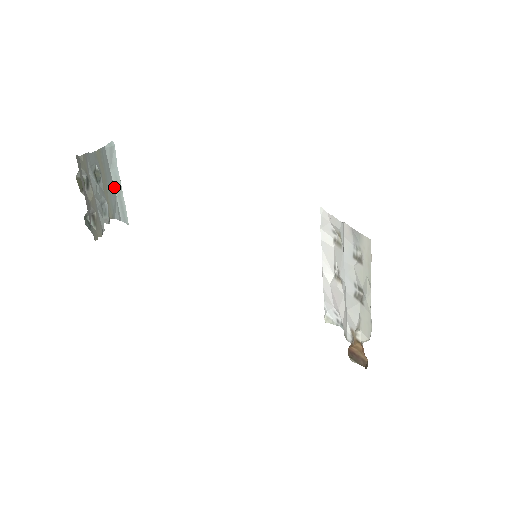
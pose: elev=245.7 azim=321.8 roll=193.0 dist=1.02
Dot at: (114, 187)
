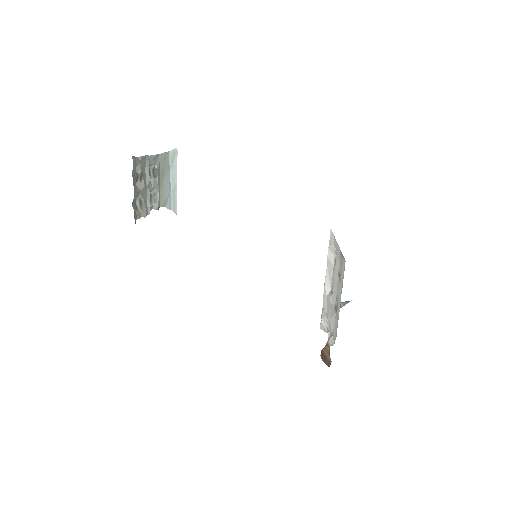
Dot at: (170, 183)
